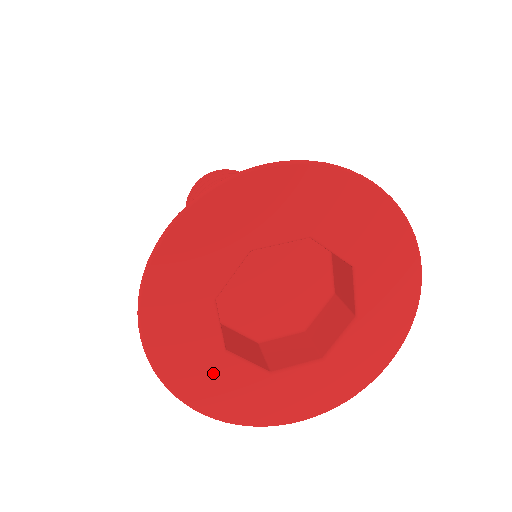
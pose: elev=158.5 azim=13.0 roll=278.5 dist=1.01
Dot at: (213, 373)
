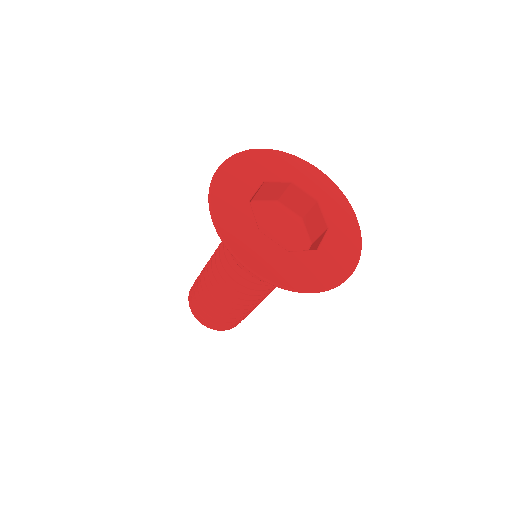
Dot at: (296, 266)
